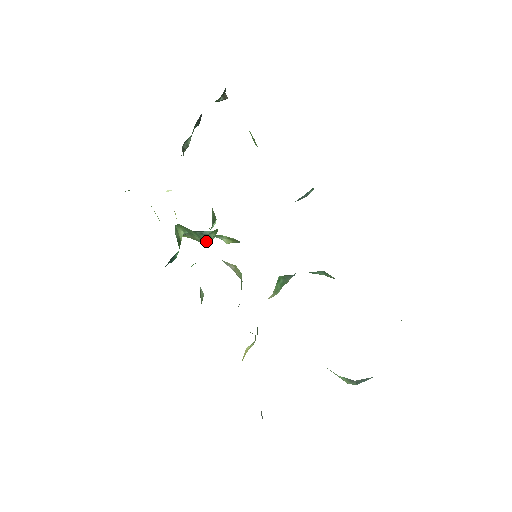
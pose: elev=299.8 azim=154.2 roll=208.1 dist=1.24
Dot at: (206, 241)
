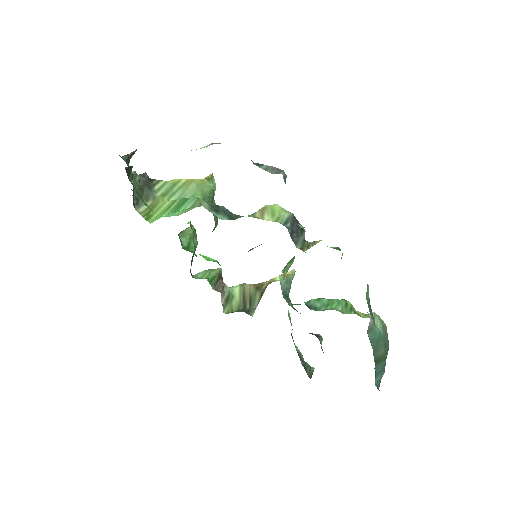
Dot at: occluded
